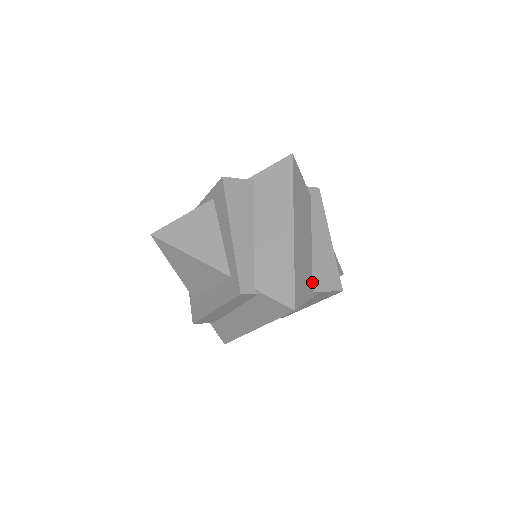
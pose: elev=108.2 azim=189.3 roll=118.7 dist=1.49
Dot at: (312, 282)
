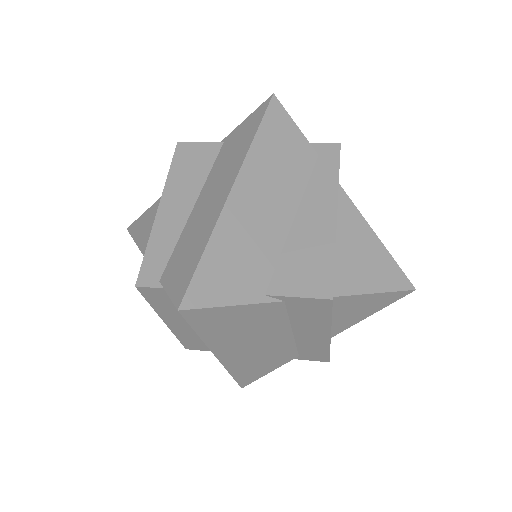
Dot at: (269, 279)
